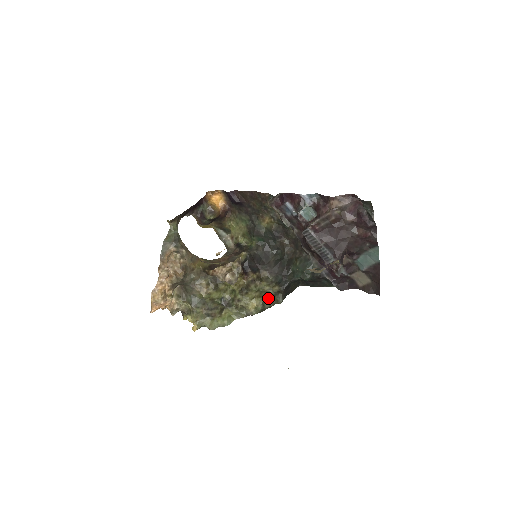
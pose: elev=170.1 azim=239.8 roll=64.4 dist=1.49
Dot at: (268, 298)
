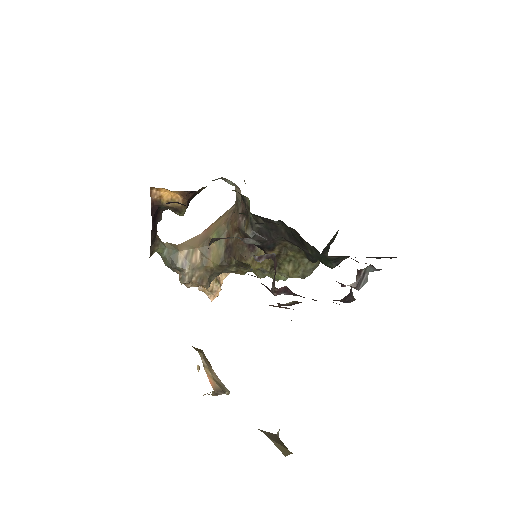
Dot at: (305, 267)
